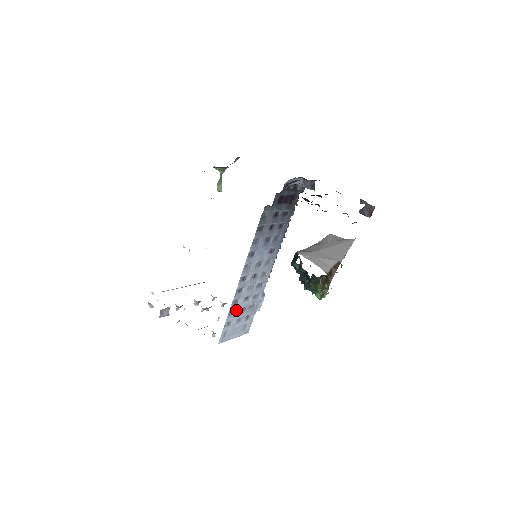
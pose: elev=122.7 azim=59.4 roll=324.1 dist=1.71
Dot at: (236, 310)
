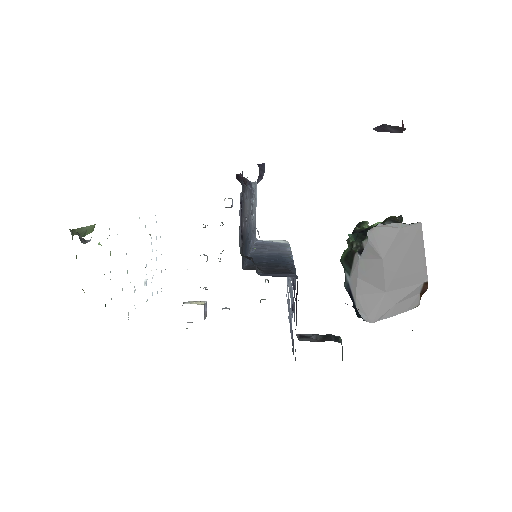
Dot at: occluded
